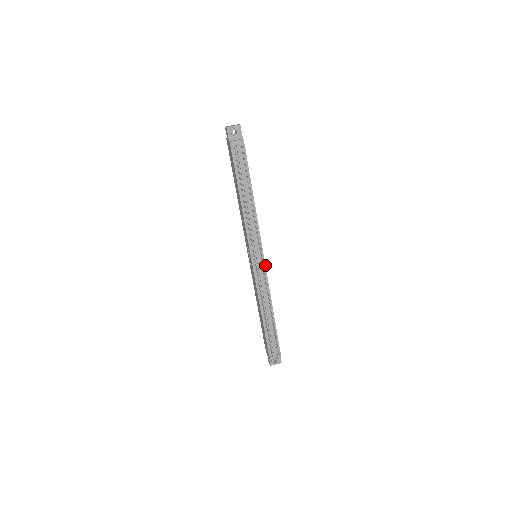
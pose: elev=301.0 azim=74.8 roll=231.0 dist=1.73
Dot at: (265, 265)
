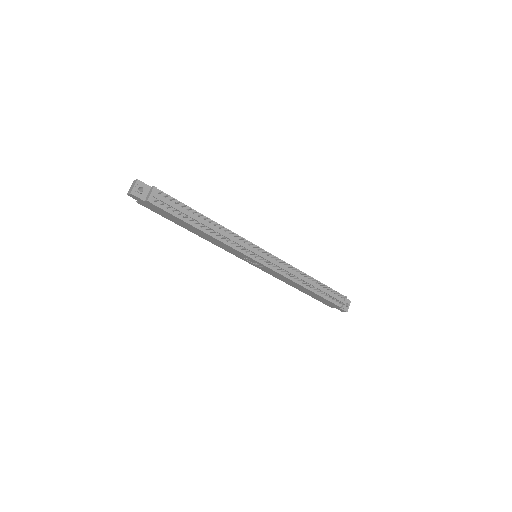
Dot at: occluded
